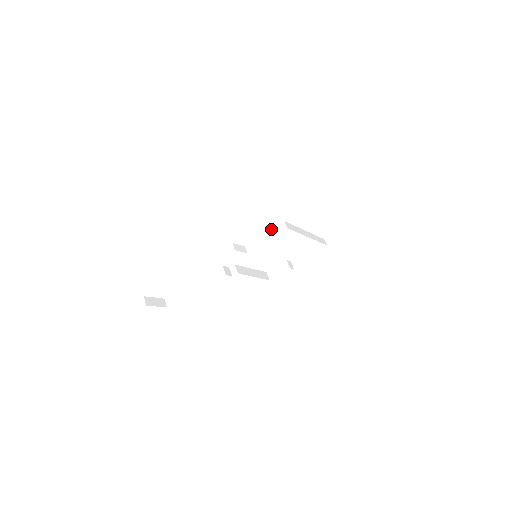
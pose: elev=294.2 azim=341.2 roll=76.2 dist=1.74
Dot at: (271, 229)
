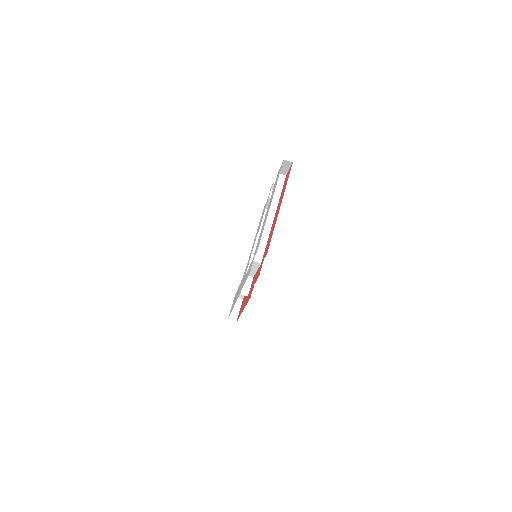
Dot at: occluded
